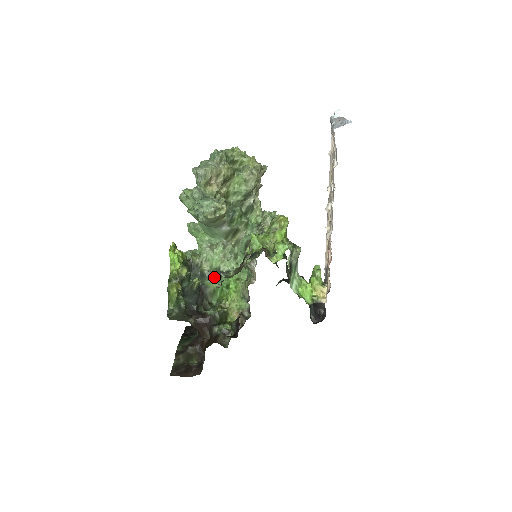
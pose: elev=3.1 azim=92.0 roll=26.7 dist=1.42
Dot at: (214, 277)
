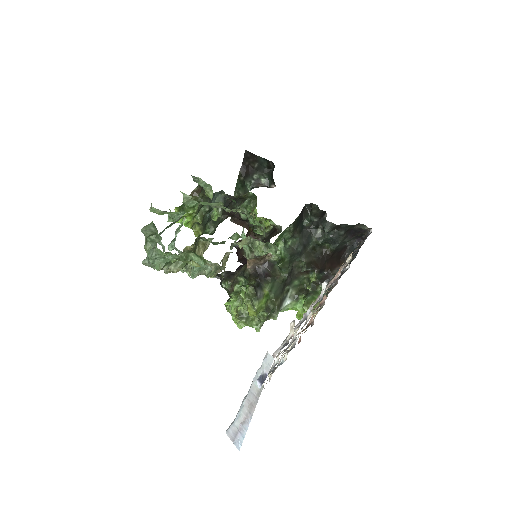
Dot at: occluded
